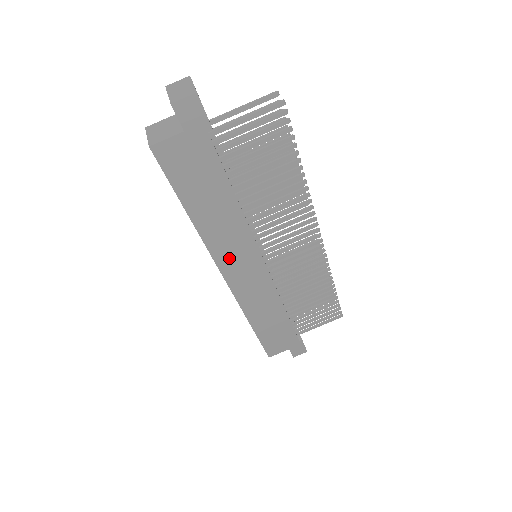
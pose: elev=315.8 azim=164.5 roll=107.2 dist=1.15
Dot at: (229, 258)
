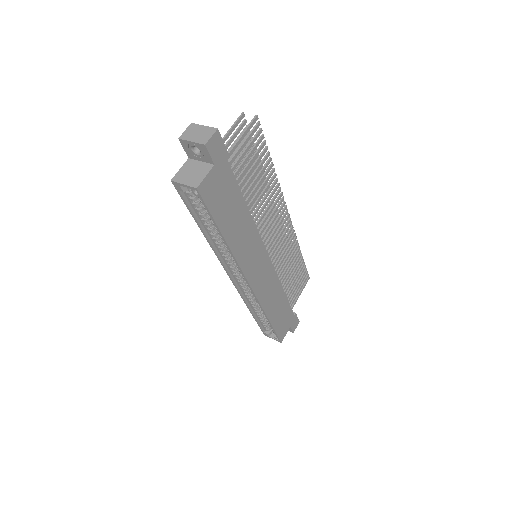
Dot at: (250, 263)
